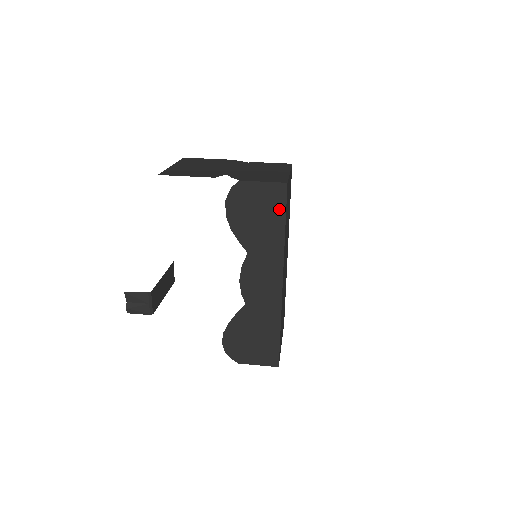
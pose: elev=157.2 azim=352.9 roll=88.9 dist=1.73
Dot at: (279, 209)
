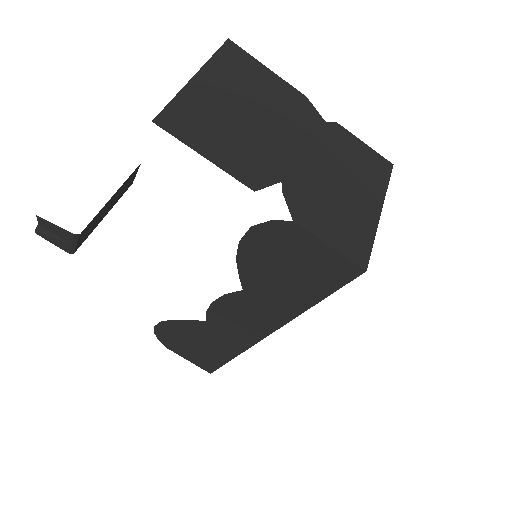
Dot at: (326, 284)
